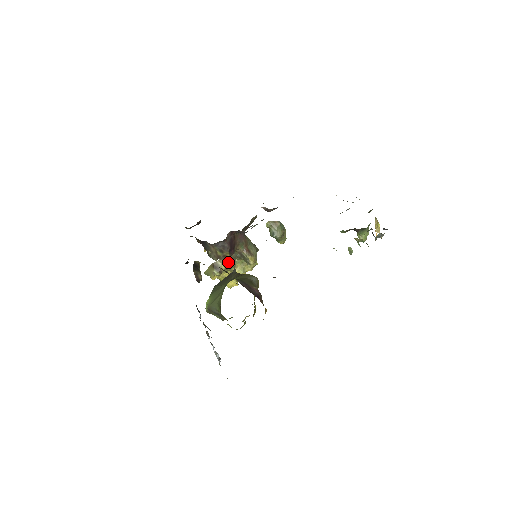
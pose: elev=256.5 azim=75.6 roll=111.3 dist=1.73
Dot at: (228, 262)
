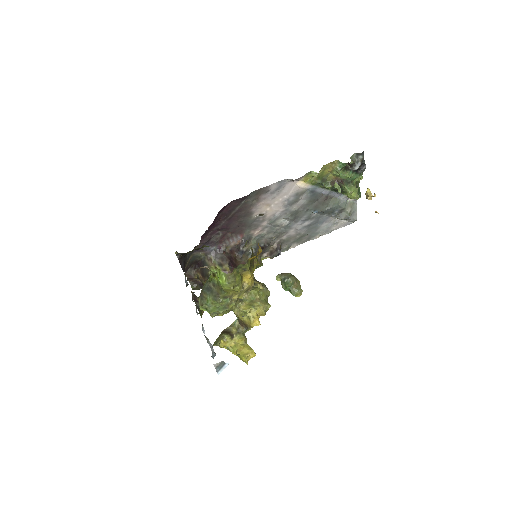
Dot at: occluded
